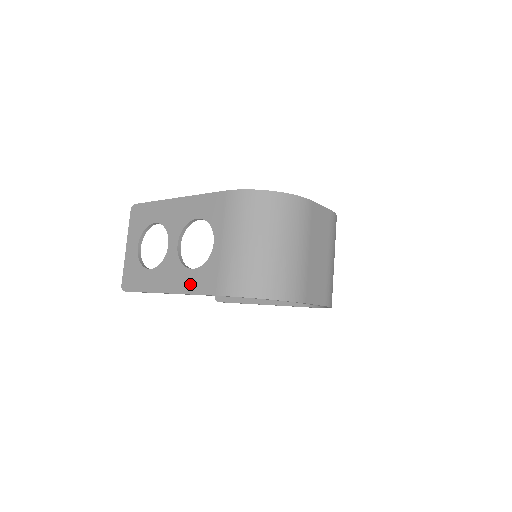
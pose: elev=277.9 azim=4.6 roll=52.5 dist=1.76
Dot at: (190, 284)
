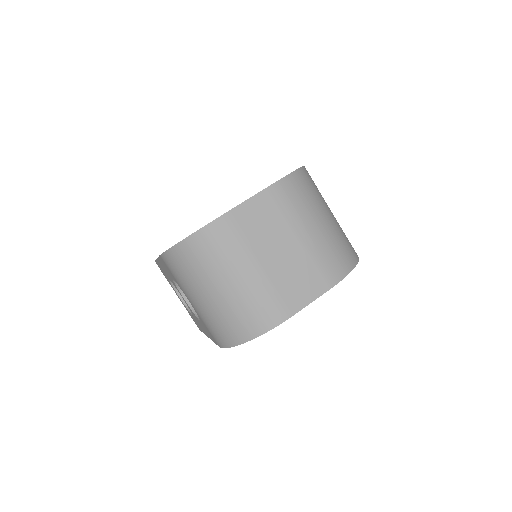
Dot at: (208, 334)
